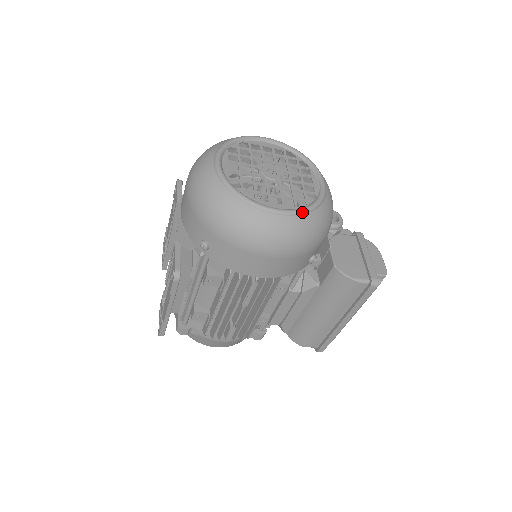
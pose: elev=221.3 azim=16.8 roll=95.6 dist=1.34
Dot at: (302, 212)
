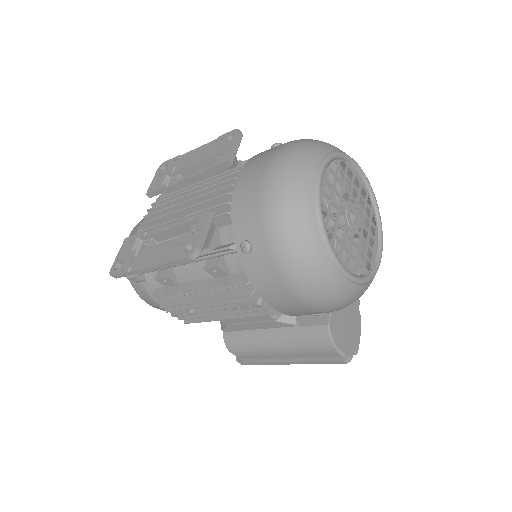
Dot at: (359, 282)
